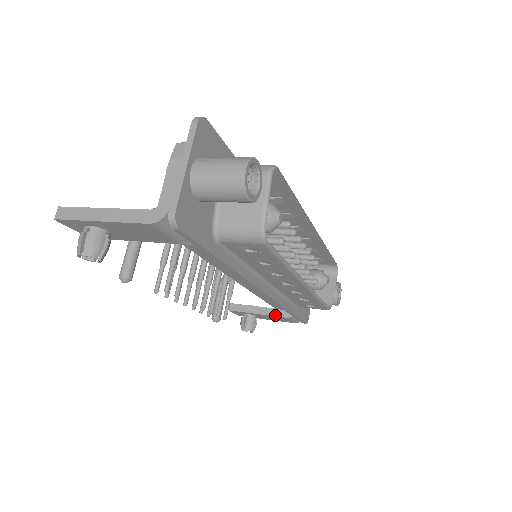
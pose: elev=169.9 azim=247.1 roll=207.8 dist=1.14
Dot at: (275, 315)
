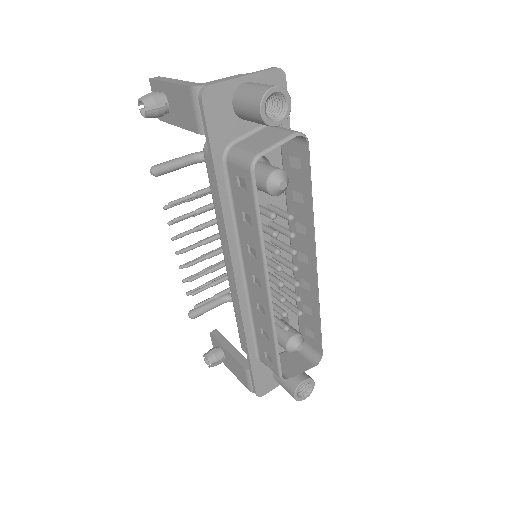
Dot at: (238, 359)
